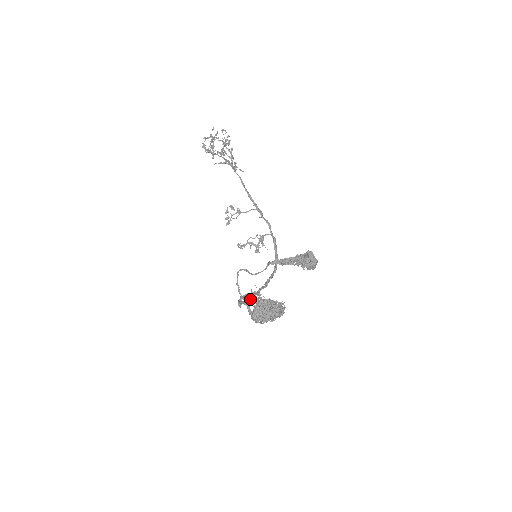
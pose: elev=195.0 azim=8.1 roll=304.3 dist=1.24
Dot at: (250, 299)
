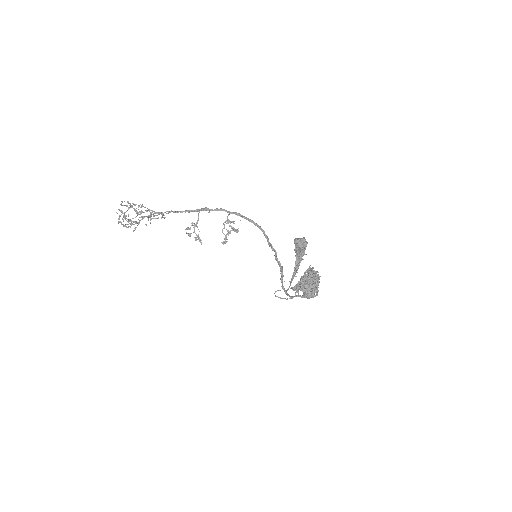
Dot at: occluded
